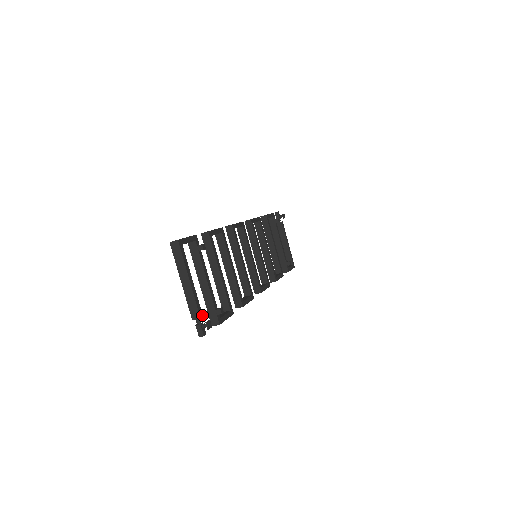
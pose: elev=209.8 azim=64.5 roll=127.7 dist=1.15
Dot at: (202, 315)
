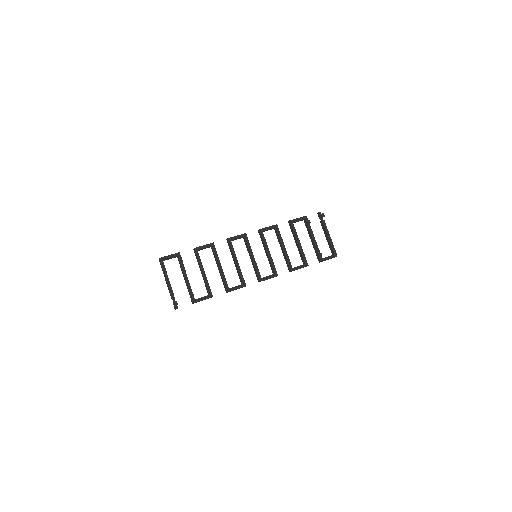
Dot at: (174, 298)
